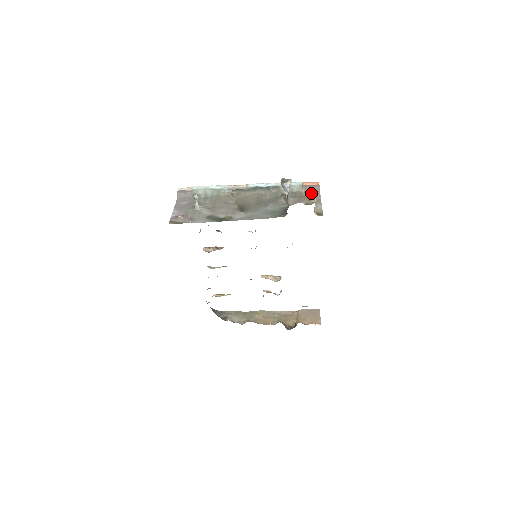
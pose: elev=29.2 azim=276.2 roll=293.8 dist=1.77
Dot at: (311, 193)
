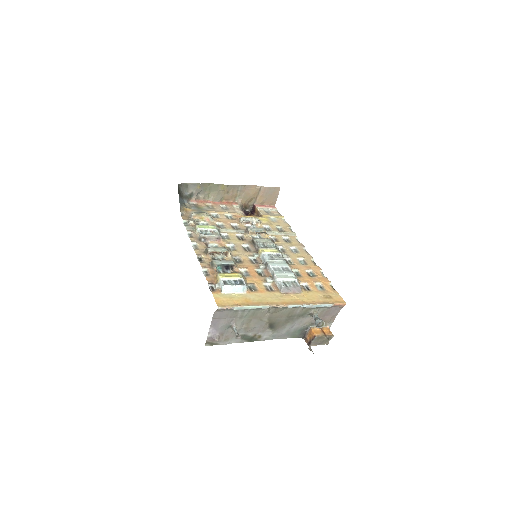
Dot at: (330, 338)
